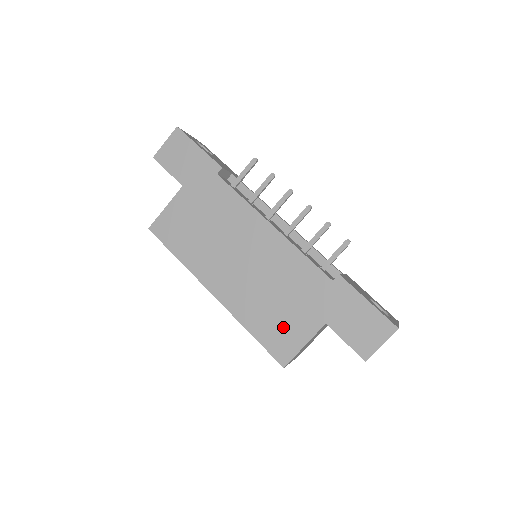
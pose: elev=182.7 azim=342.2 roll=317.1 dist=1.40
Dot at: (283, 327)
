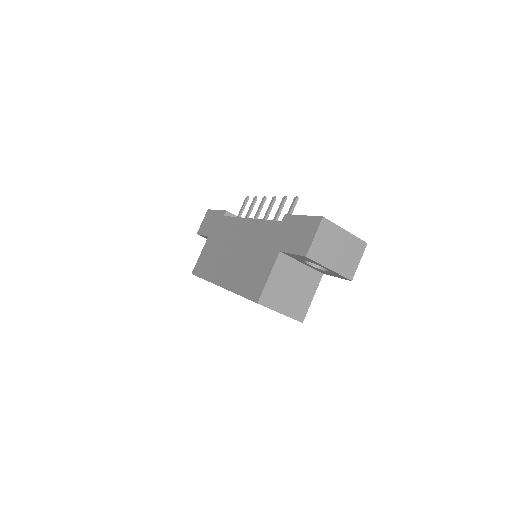
Dot at: (256, 275)
